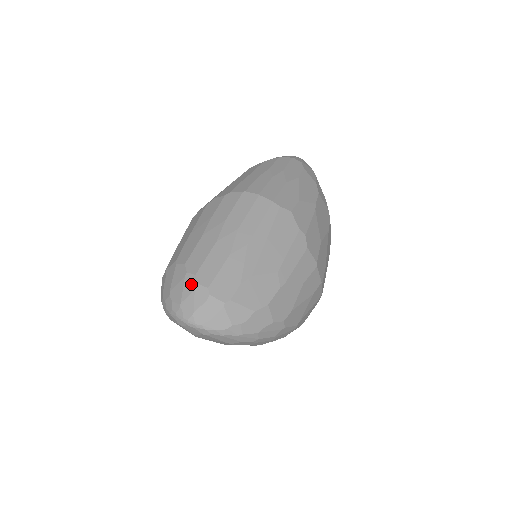
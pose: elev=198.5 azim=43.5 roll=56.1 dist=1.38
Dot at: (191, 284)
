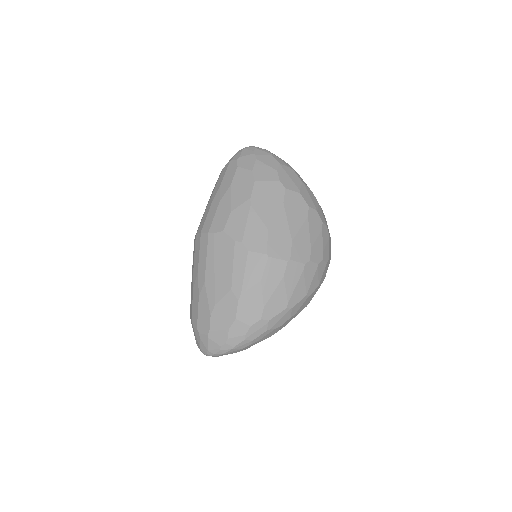
Dot at: (193, 328)
